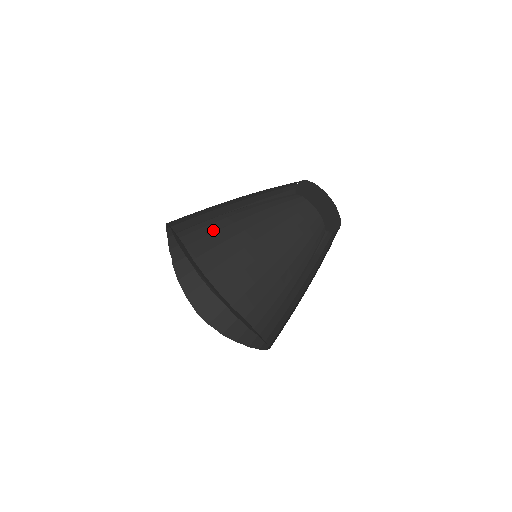
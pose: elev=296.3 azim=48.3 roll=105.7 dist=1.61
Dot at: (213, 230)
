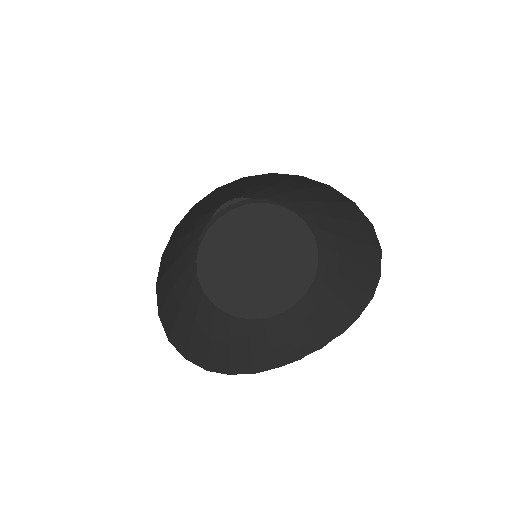
Dot at: occluded
